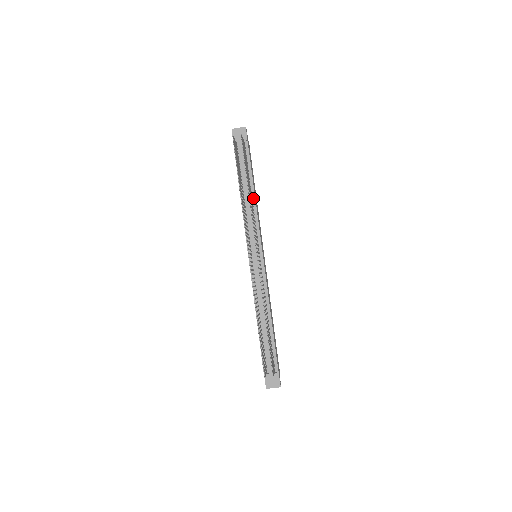
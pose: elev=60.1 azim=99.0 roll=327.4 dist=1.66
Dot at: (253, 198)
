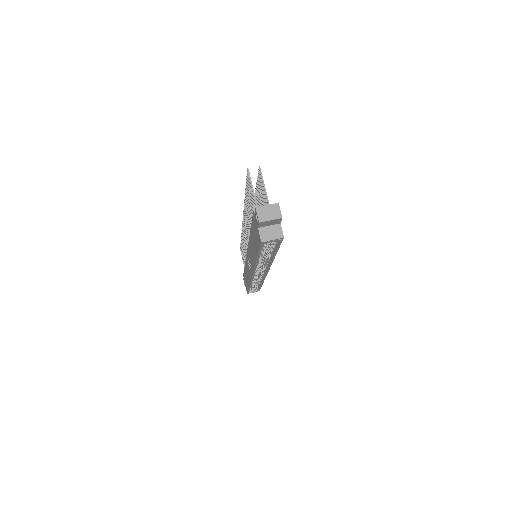
Dot at: occluded
